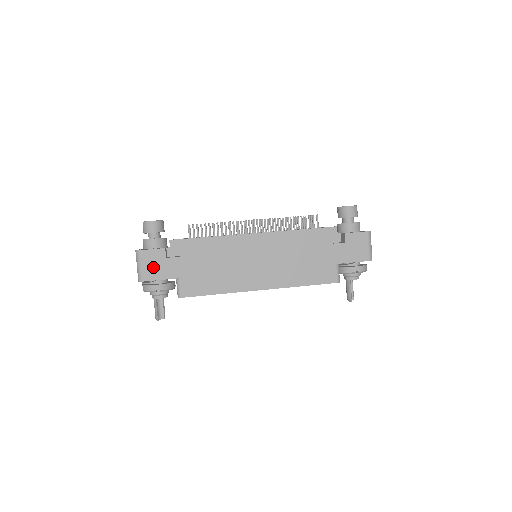
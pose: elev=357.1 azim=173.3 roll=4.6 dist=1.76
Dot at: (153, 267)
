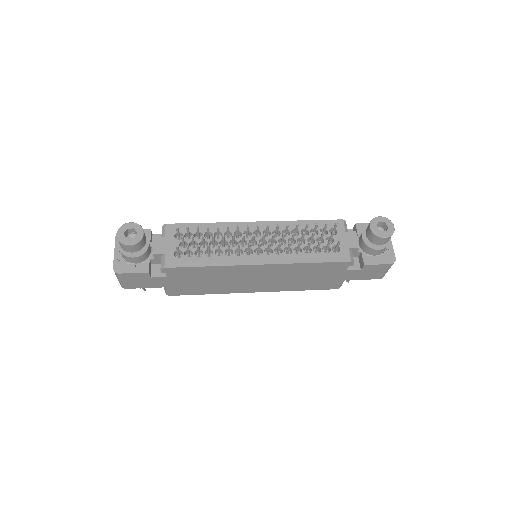
Dot at: (136, 282)
